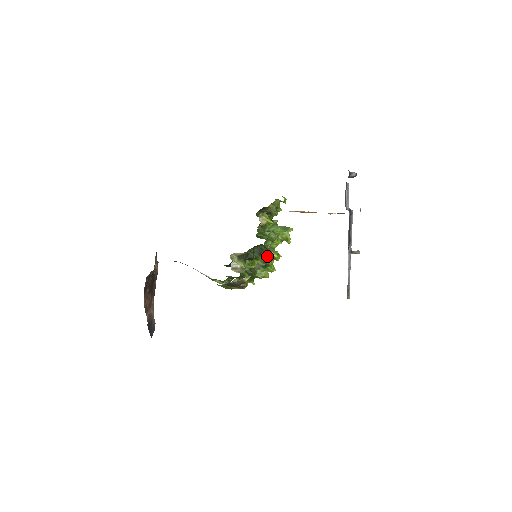
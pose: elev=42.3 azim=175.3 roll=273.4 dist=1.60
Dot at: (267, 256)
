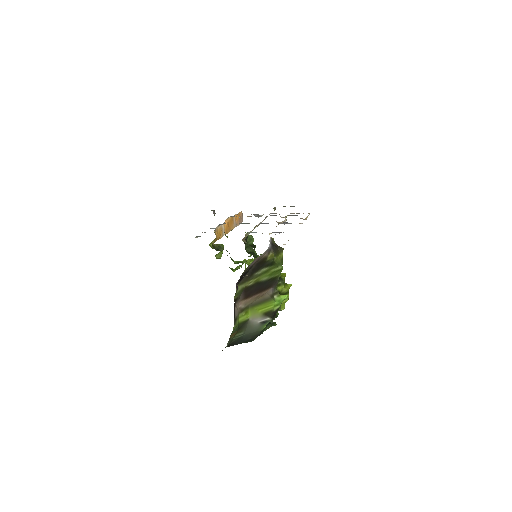
Dot at: occluded
